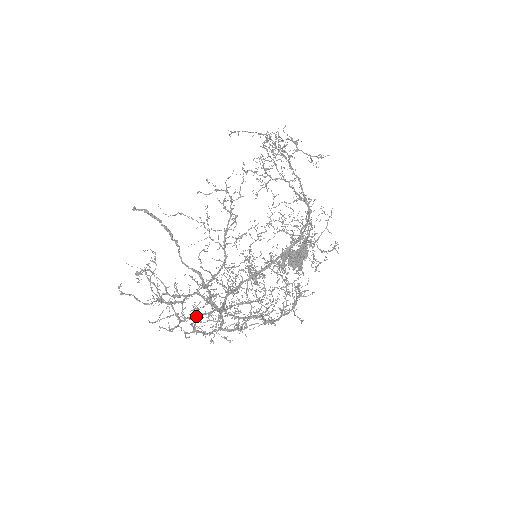
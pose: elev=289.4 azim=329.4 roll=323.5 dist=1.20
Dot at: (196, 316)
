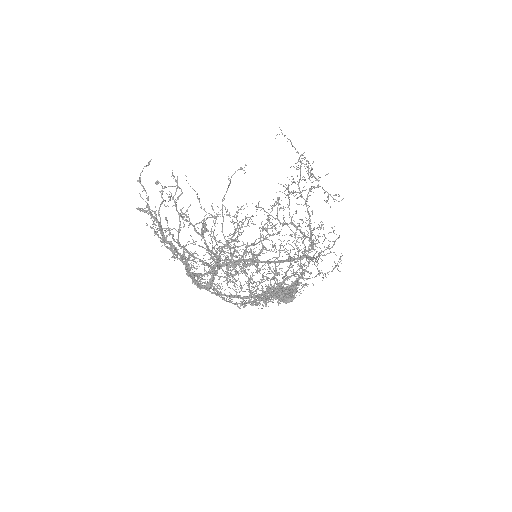
Dot at: (191, 255)
